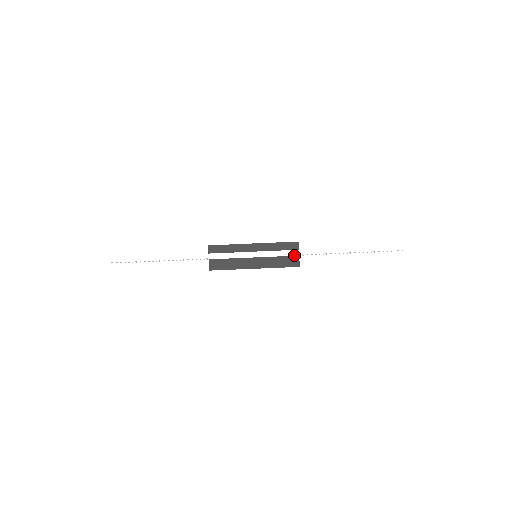
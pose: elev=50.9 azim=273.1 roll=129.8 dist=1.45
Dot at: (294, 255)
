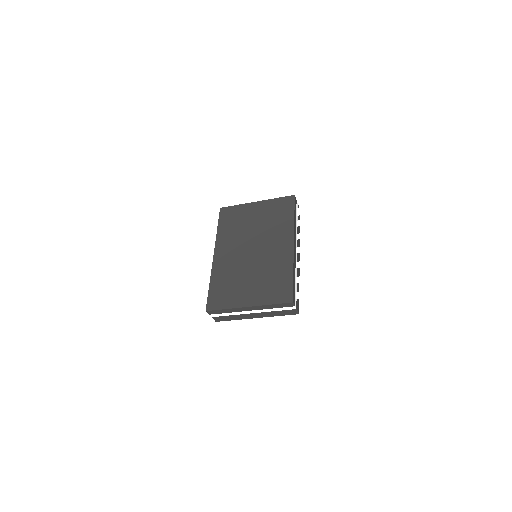
Dot at: (291, 309)
